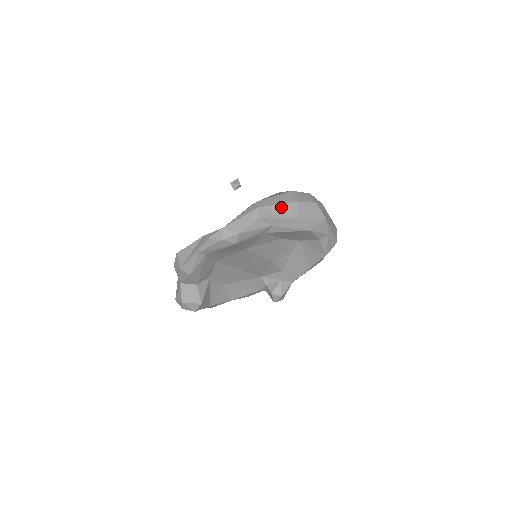
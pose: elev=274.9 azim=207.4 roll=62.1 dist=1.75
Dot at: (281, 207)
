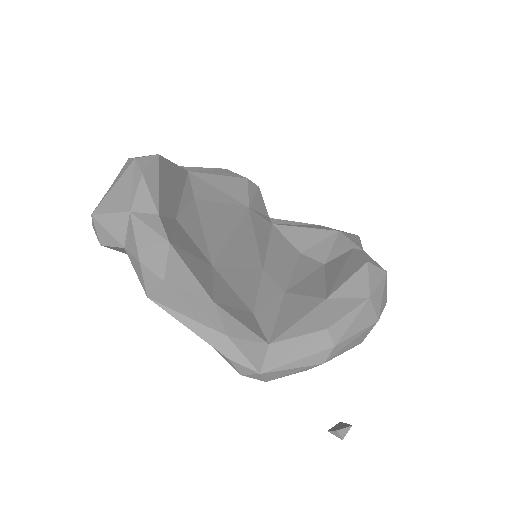
Dot at: occluded
